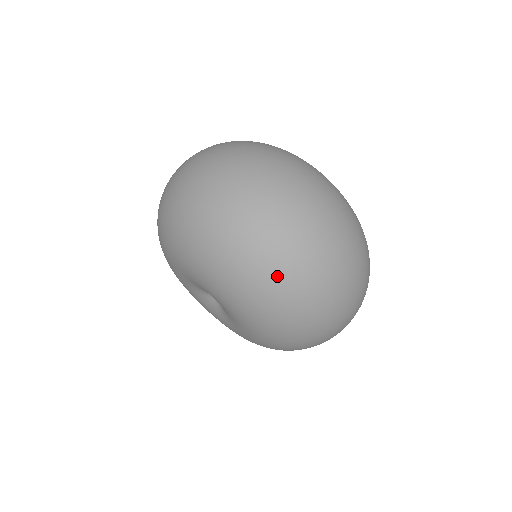
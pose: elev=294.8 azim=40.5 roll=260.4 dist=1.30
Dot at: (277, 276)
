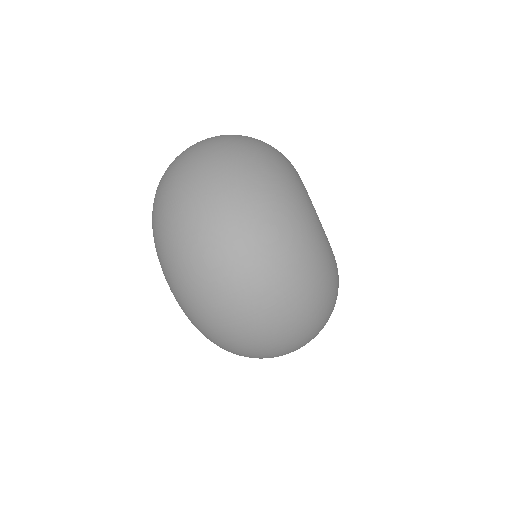
Dot at: (175, 253)
